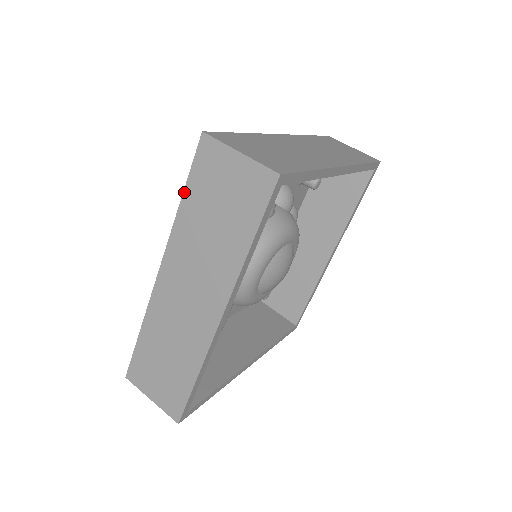
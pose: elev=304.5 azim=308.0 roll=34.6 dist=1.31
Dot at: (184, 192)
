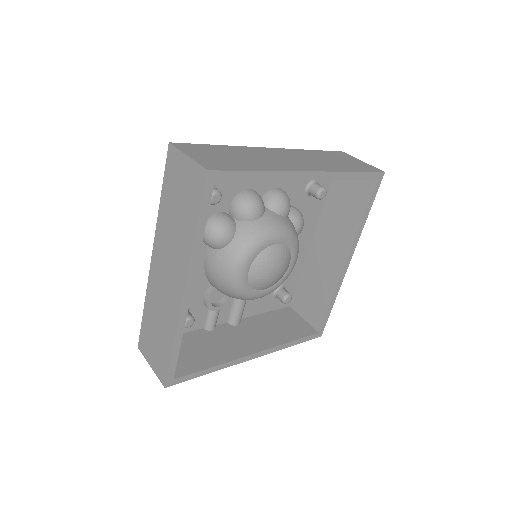
Dot at: (162, 191)
